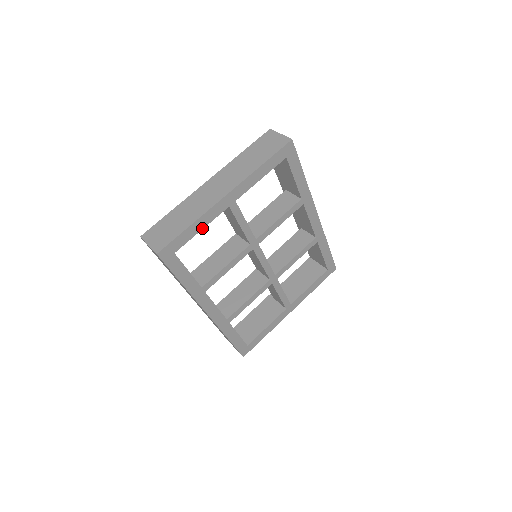
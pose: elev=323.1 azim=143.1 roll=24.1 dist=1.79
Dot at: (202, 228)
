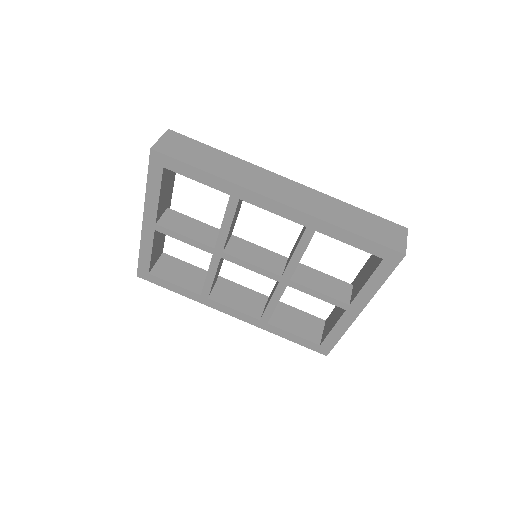
Dot at: (151, 252)
